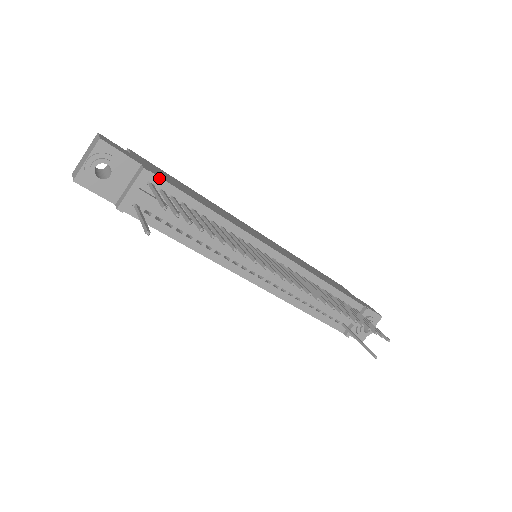
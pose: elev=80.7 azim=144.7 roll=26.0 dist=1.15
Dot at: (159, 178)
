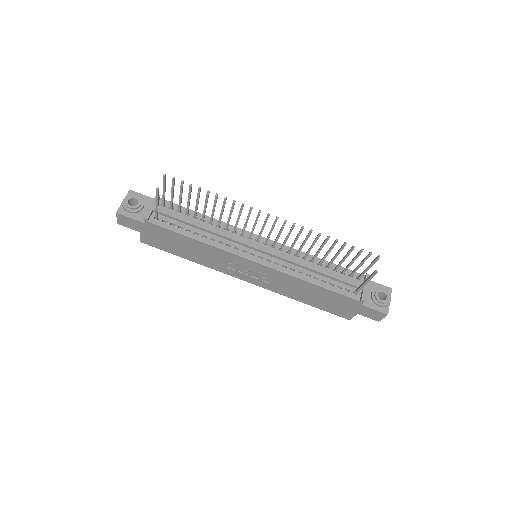
Dot at: (168, 202)
